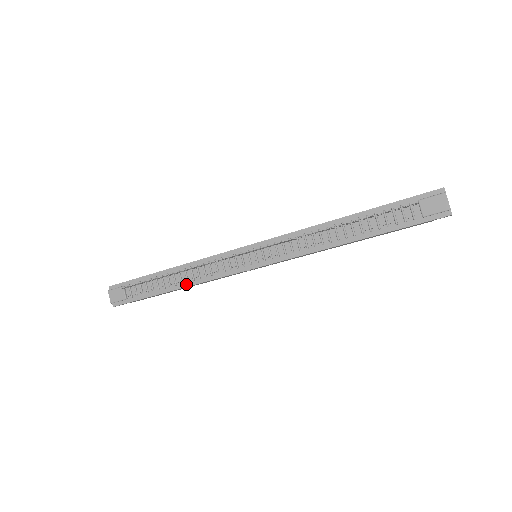
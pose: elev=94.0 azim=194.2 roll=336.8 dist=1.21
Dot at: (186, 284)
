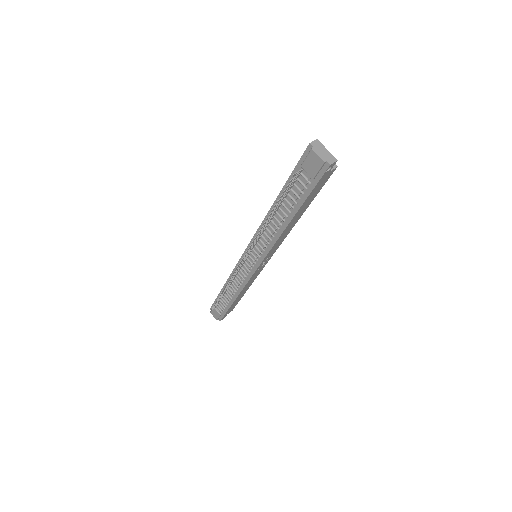
Dot at: (237, 294)
